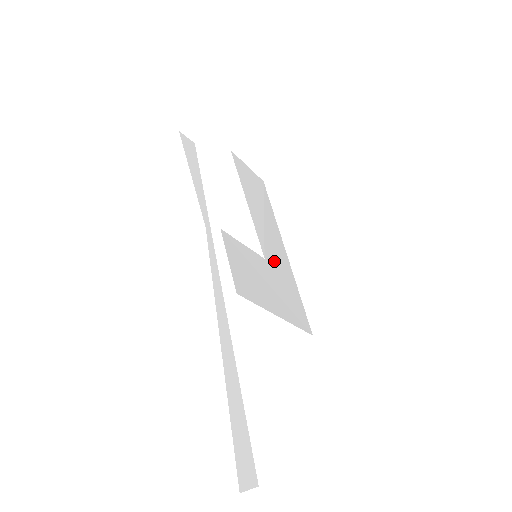
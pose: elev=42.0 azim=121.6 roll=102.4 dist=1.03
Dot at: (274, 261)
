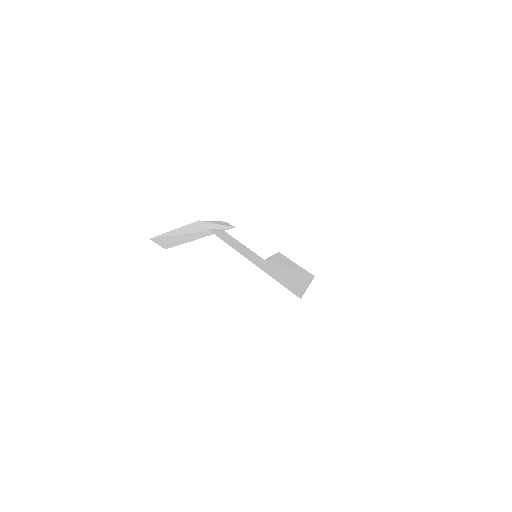
Dot at: (279, 269)
